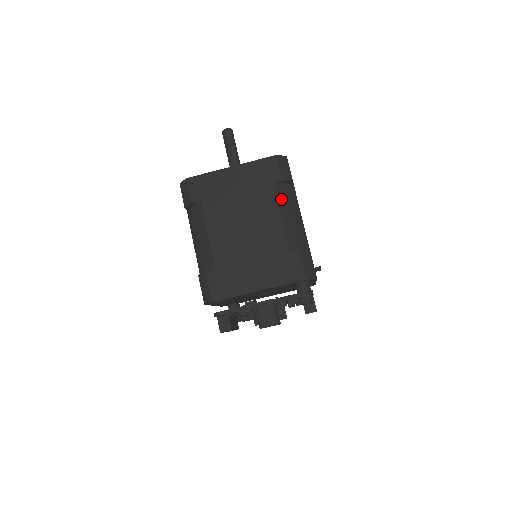
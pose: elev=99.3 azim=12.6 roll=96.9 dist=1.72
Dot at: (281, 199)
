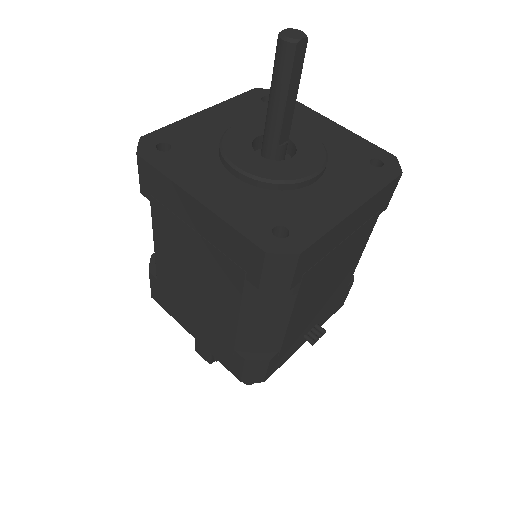
Dot at: (251, 301)
